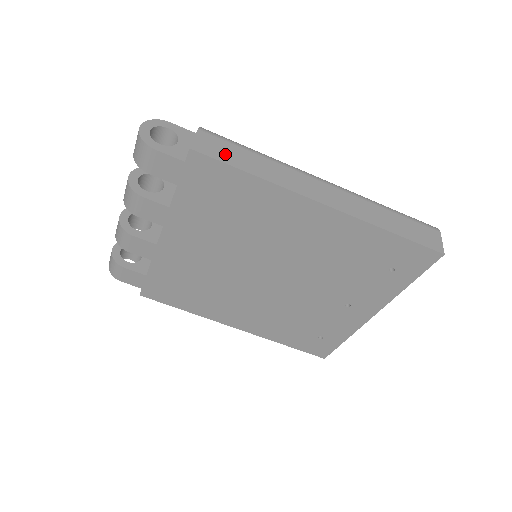
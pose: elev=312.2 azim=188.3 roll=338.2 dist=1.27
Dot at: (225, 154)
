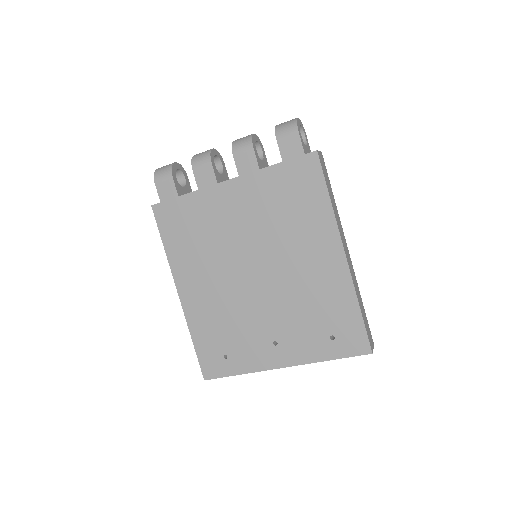
Dot at: (325, 175)
